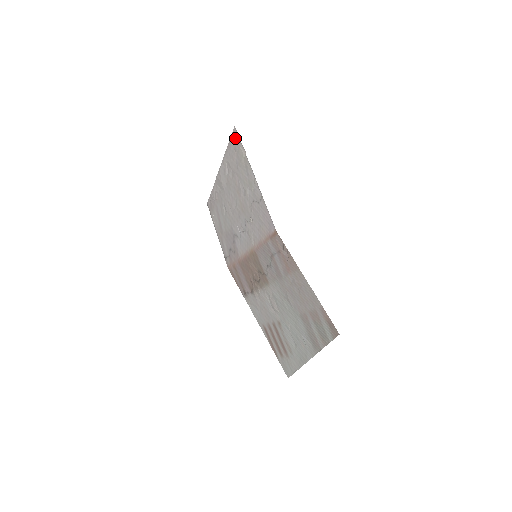
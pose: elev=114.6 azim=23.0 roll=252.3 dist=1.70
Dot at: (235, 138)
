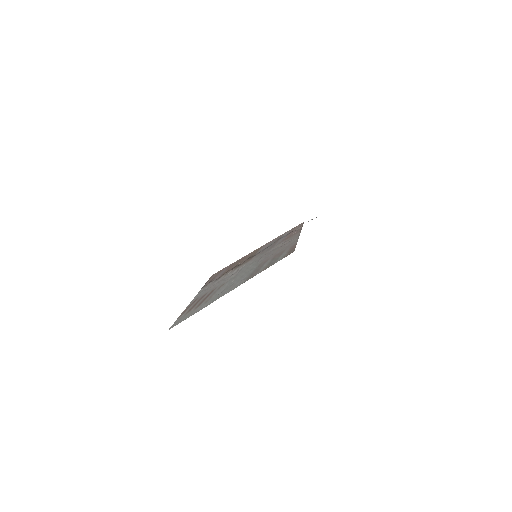
Dot at: occluded
